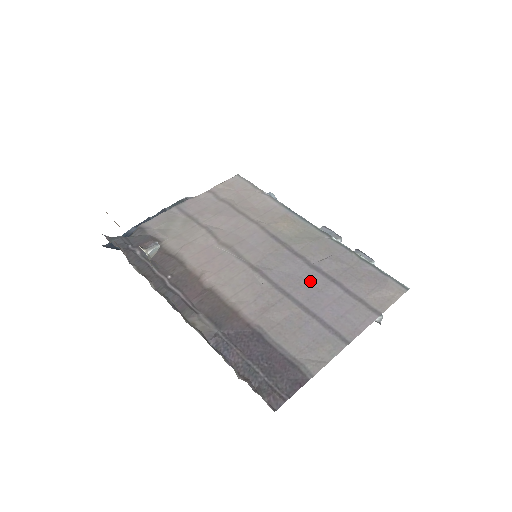
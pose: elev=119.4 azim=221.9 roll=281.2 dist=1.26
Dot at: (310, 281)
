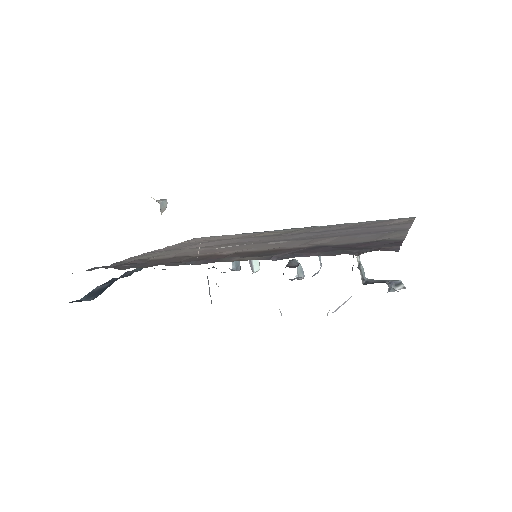
Dot at: (328, 233)
